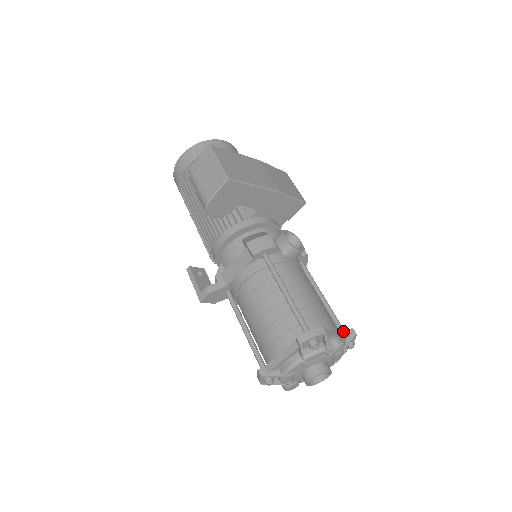
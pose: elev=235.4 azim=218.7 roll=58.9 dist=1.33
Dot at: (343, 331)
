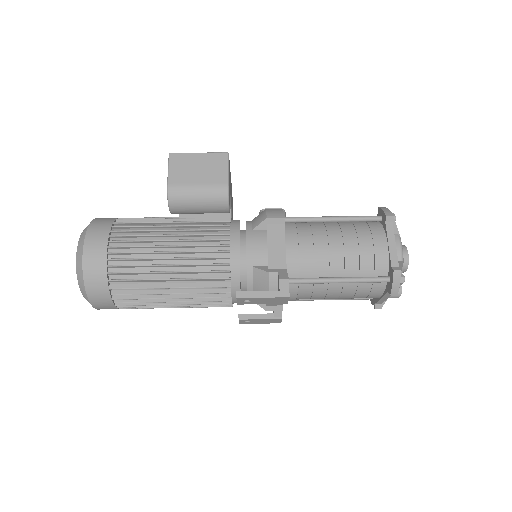
Dot at: occluded
